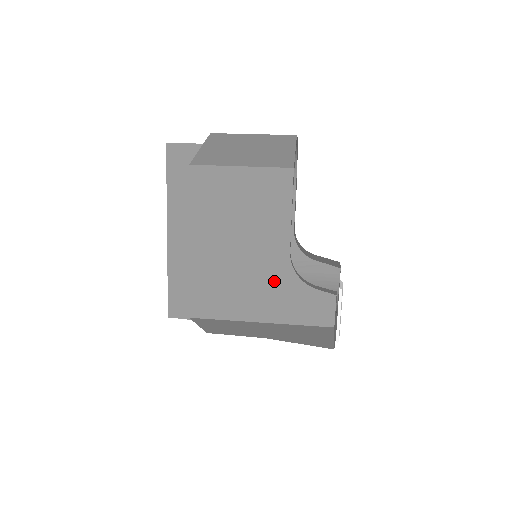
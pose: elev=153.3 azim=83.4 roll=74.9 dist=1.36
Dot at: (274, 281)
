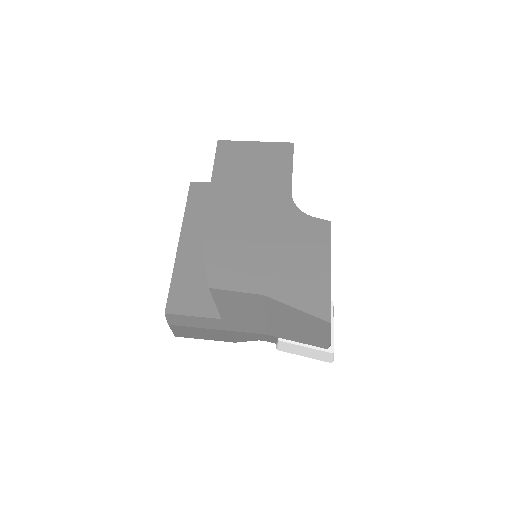
Dot at: (278, 211)
